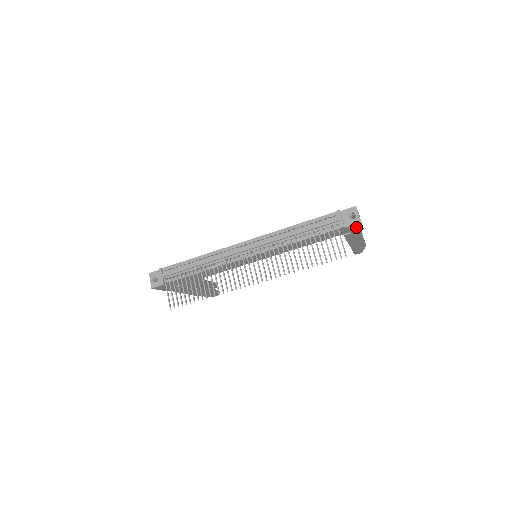
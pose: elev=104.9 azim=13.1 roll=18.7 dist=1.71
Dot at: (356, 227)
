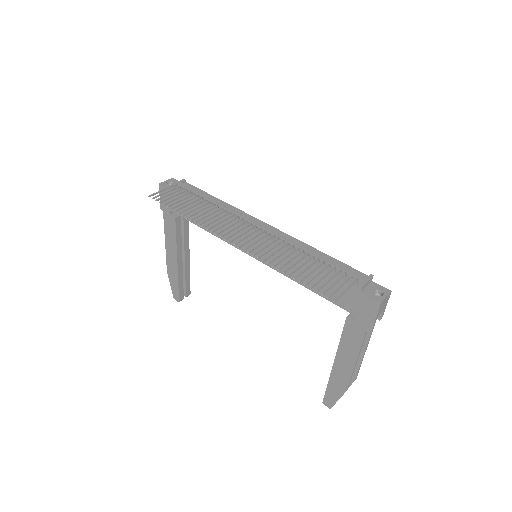
Dot at: (369, 311)
